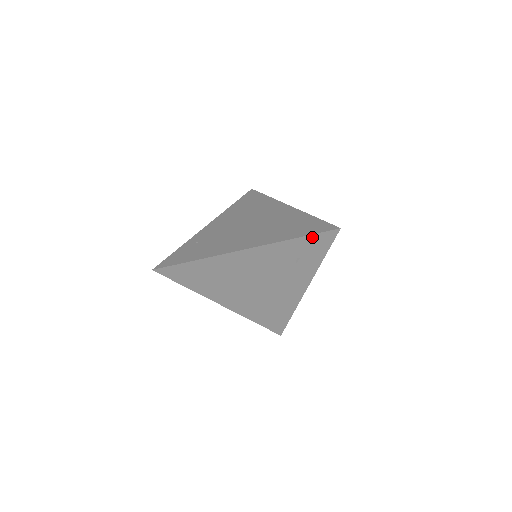
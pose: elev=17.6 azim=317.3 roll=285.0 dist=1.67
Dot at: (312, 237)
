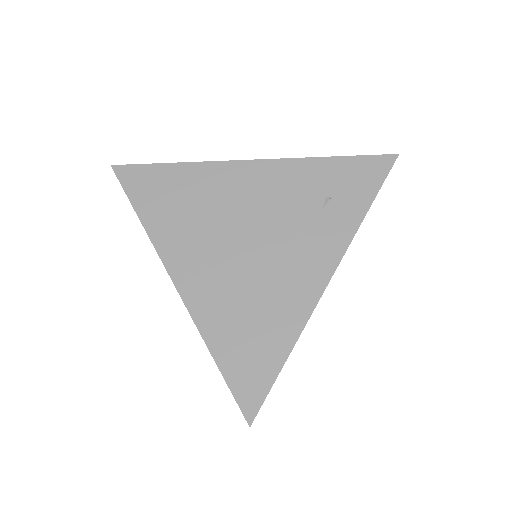
Dot at: (355, 161)
